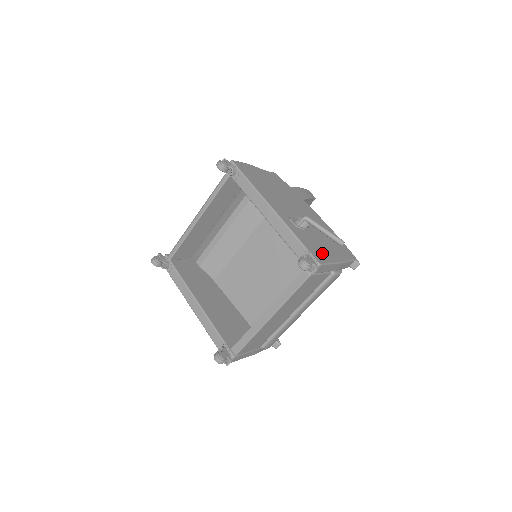
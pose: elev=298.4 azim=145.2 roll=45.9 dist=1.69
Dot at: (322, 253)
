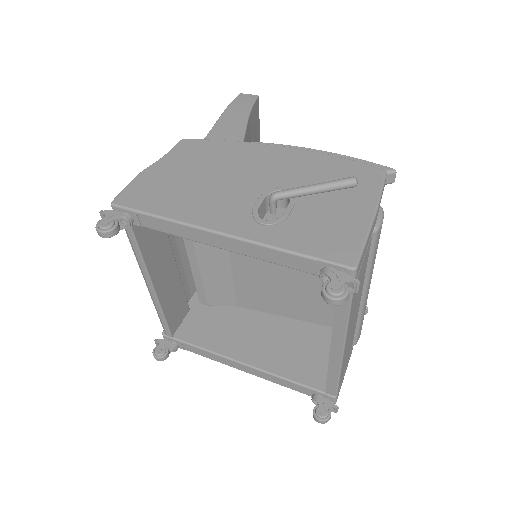
Dot at: (341, 234)
